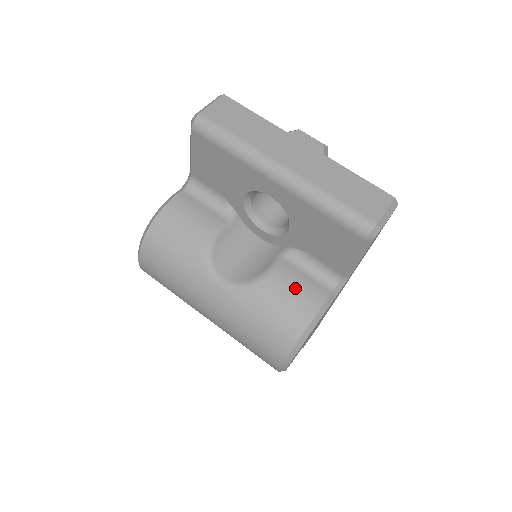
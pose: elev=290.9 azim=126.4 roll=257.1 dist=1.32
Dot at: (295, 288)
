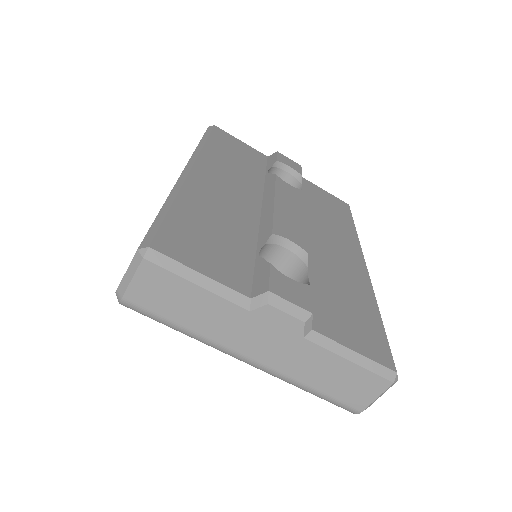
Dot at: occluded
